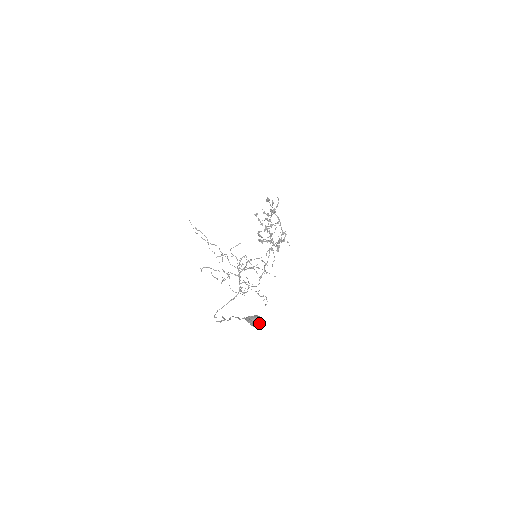
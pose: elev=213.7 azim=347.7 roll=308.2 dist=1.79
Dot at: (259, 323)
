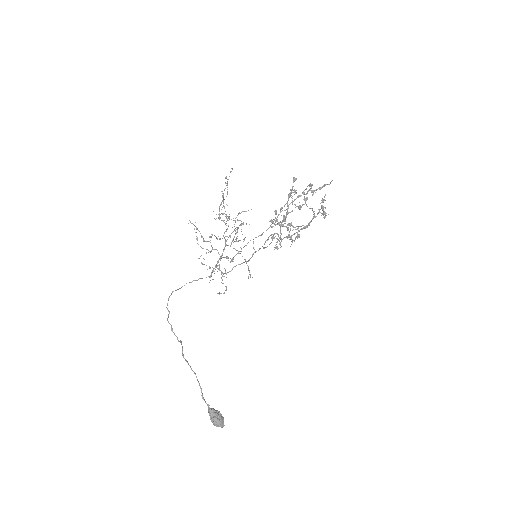
Dot at: occluded
